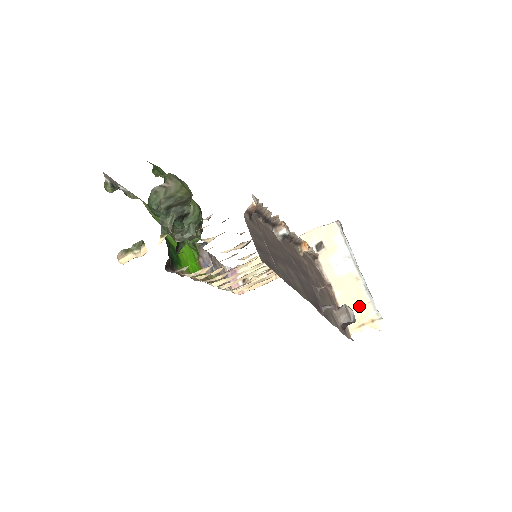
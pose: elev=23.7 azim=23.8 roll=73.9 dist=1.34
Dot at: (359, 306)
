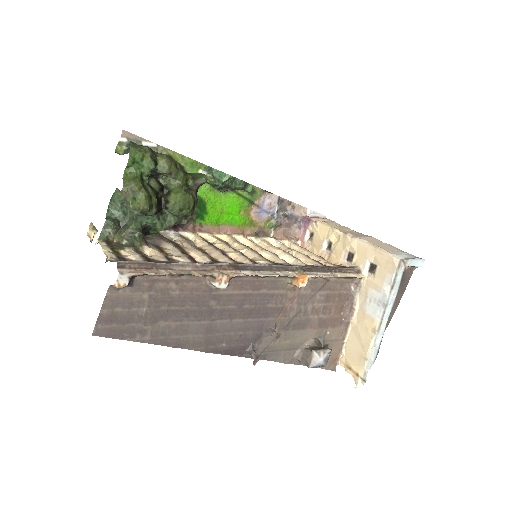
Dot at: (358, 352)
